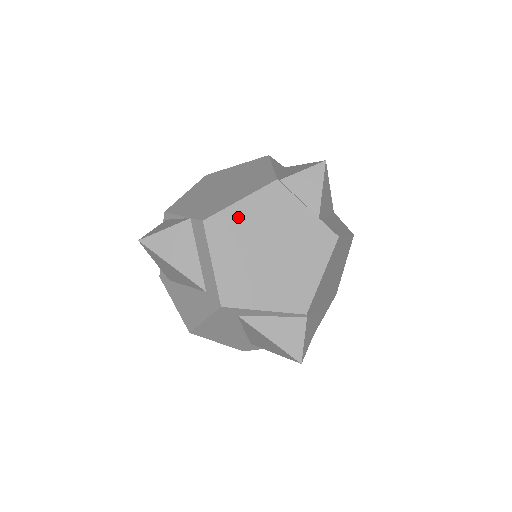
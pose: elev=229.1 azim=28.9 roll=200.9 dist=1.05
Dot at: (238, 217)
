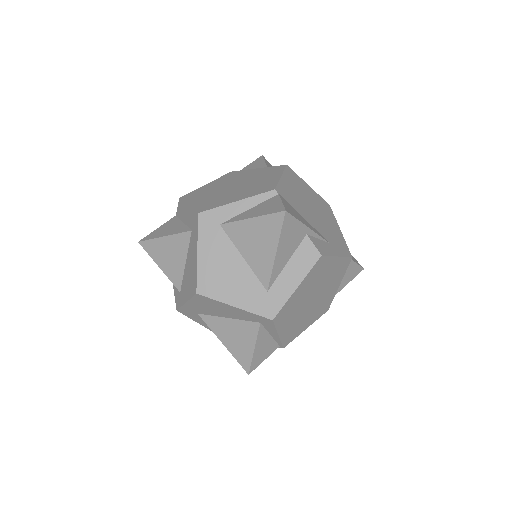
Dot at: (205, 188)
